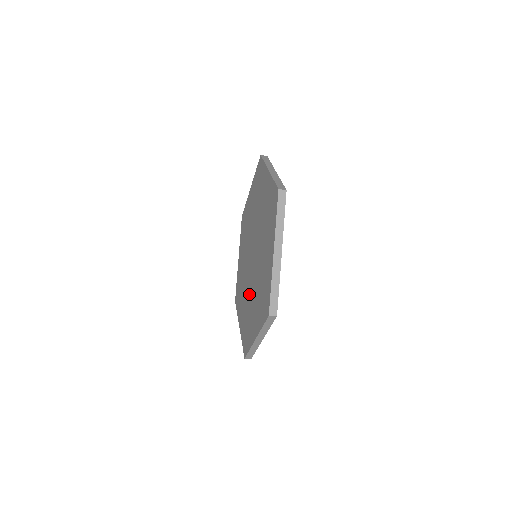
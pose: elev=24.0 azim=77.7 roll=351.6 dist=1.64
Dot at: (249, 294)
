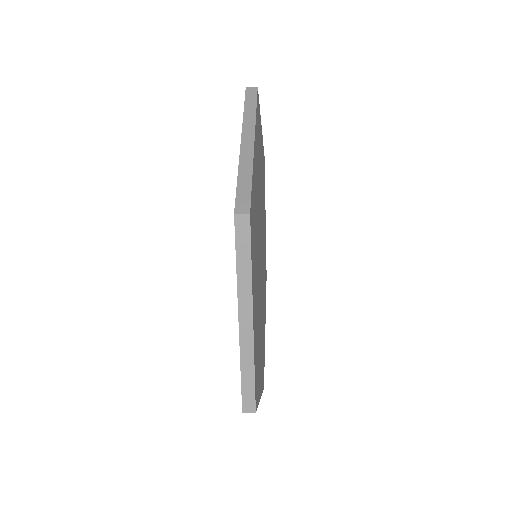
Dot at: occluded
